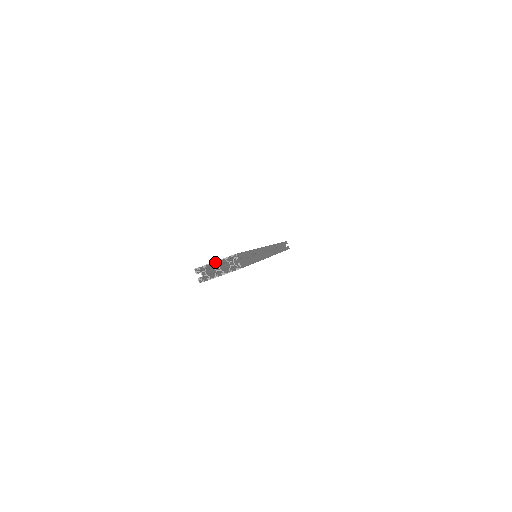
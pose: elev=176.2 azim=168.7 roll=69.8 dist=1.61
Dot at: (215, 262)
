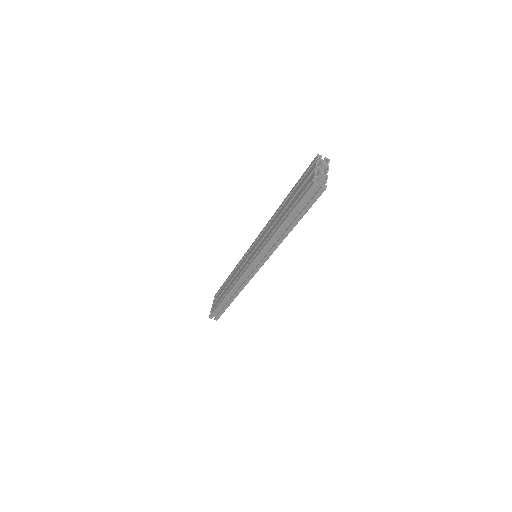
Dot at: (313, 174)
